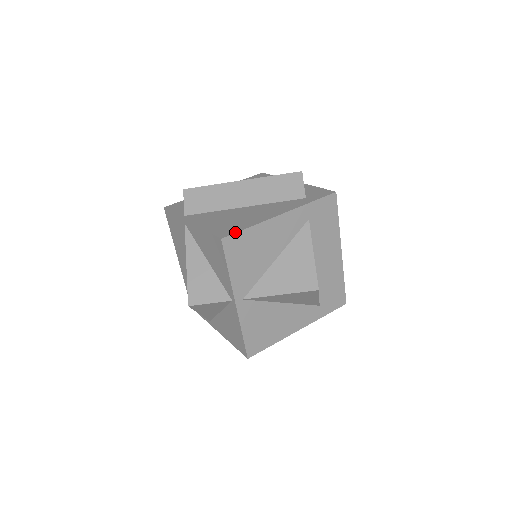
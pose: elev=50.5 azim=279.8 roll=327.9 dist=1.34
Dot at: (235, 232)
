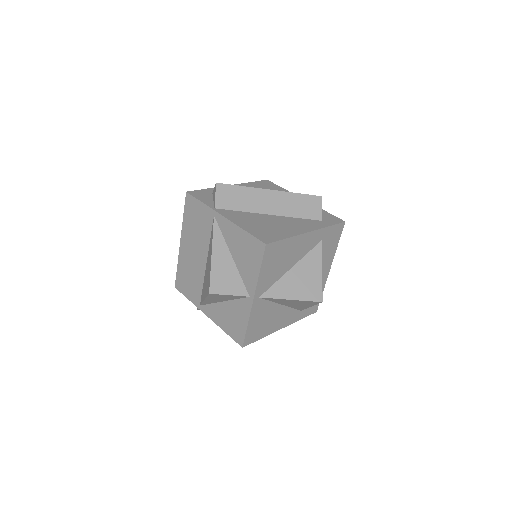
Dot at: (276, 240)
